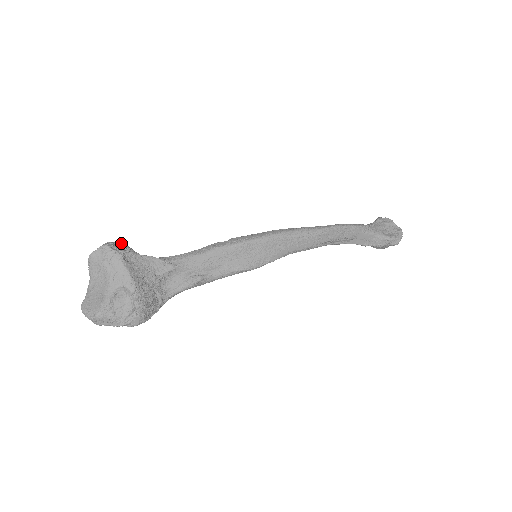
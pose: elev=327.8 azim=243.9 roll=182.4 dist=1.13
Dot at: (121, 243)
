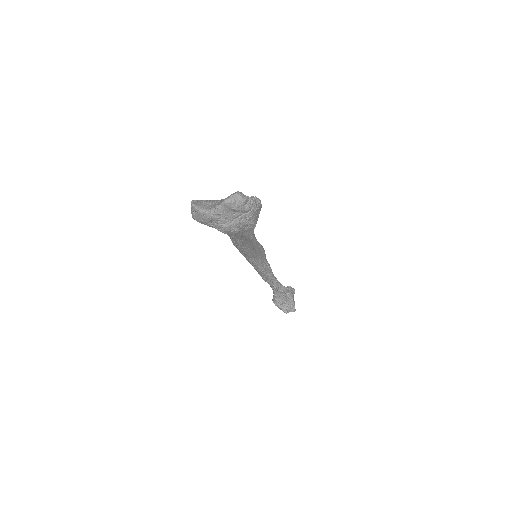
Dot at: occluded
